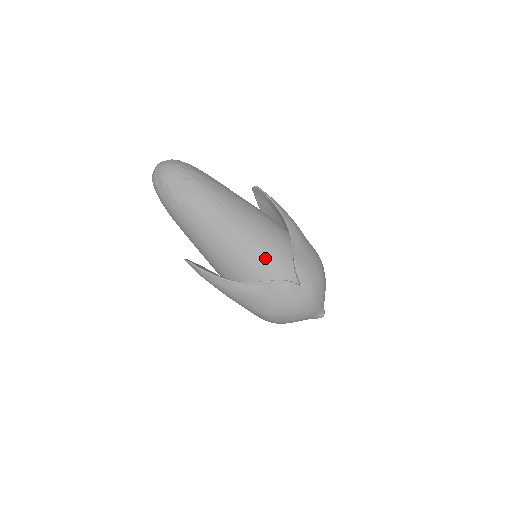
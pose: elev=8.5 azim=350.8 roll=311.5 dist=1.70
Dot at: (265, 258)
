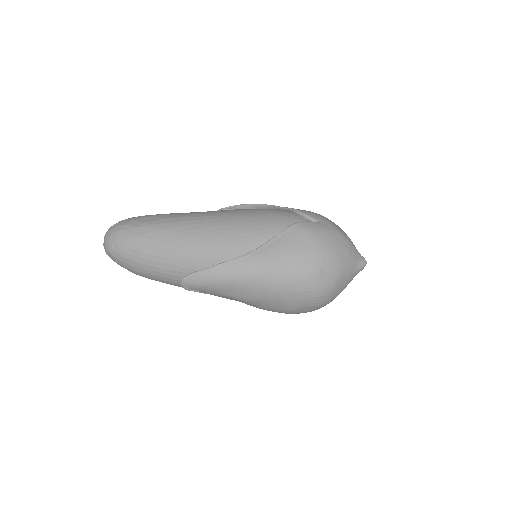
Dot at: (264, 218)
